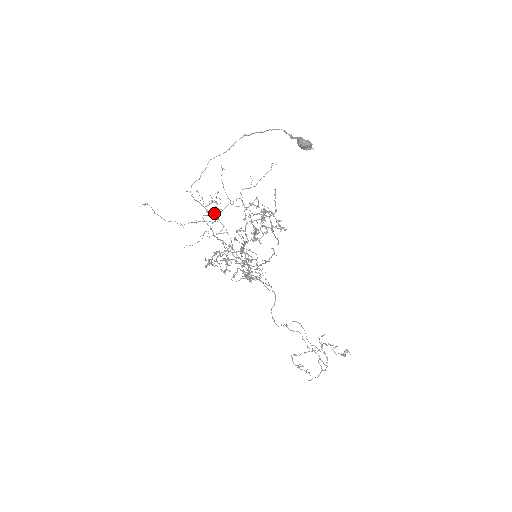
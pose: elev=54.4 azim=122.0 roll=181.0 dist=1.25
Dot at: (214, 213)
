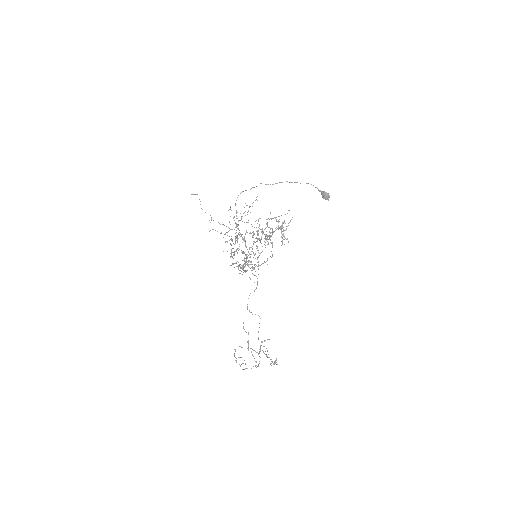
Dot at: occluded
